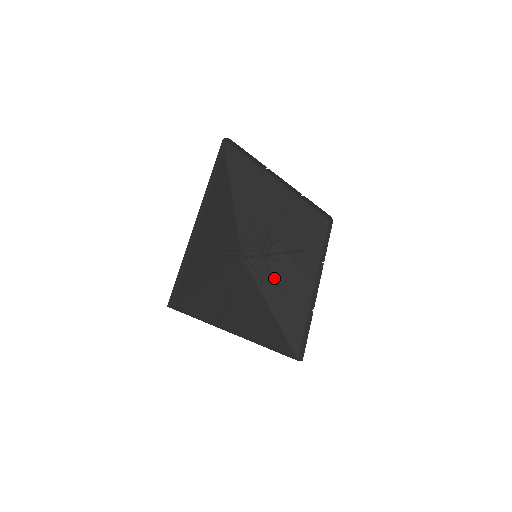
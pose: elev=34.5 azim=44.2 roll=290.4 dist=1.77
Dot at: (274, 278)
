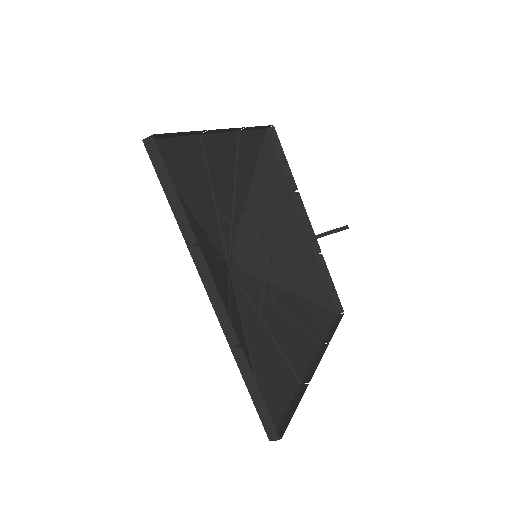
Dot at: occluded
